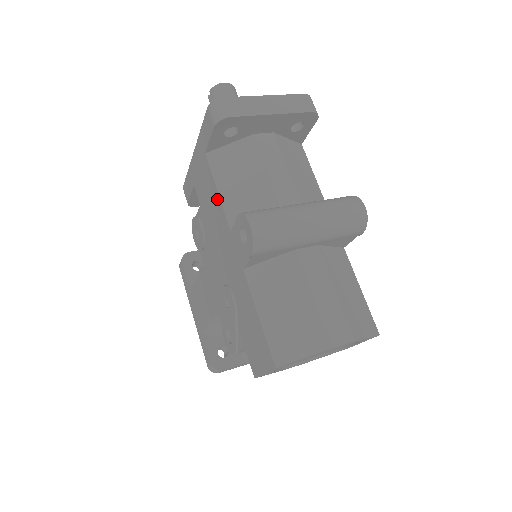
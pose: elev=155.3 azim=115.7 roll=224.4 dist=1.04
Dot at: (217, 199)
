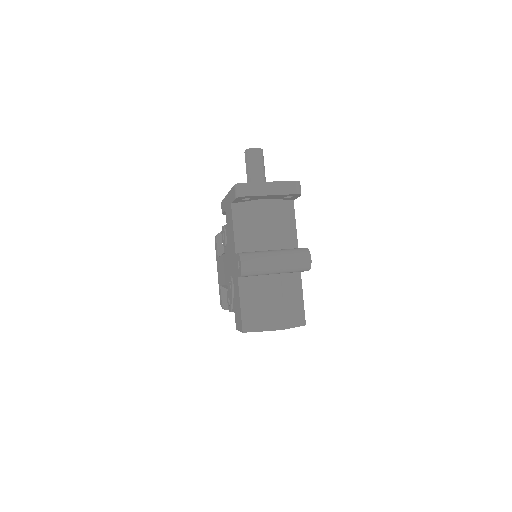
Dot at: (233, 232)
